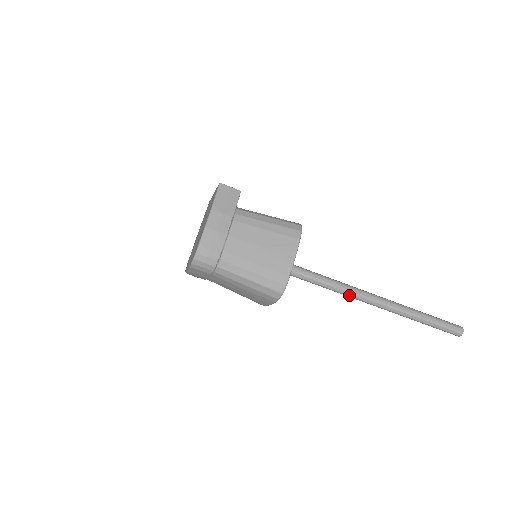
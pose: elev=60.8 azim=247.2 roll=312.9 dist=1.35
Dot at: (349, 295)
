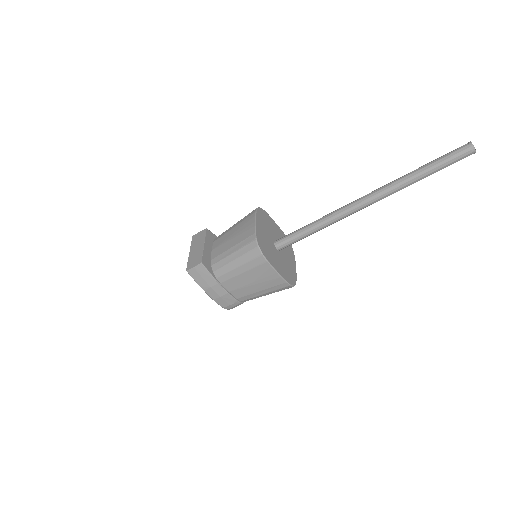
Dot at: occluded
